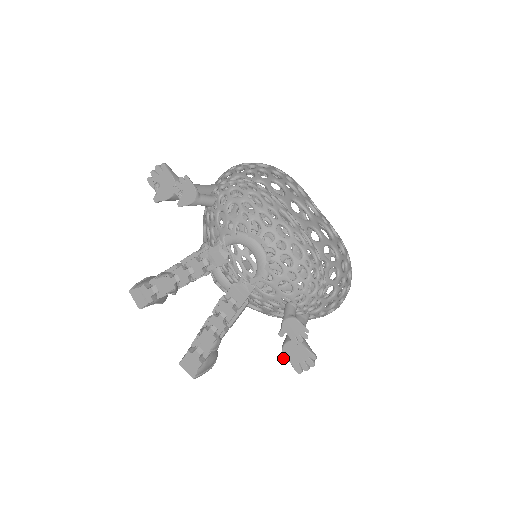
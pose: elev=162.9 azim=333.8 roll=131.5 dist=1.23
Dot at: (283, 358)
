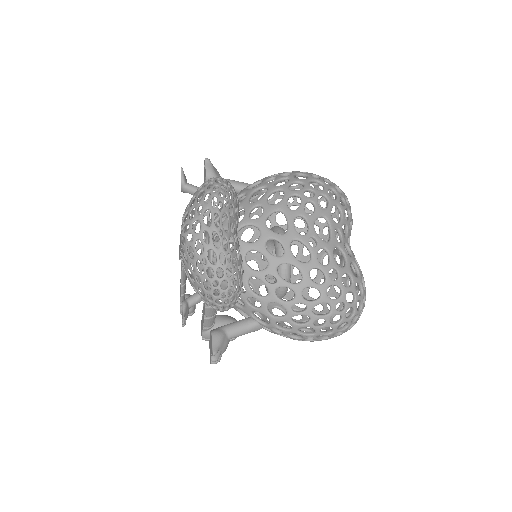
Dot at: (209, 345)
